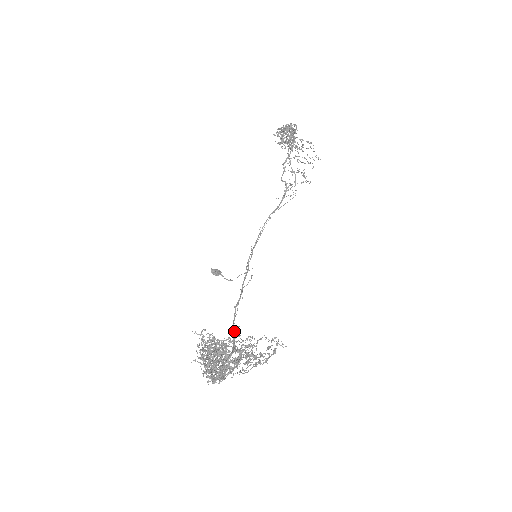
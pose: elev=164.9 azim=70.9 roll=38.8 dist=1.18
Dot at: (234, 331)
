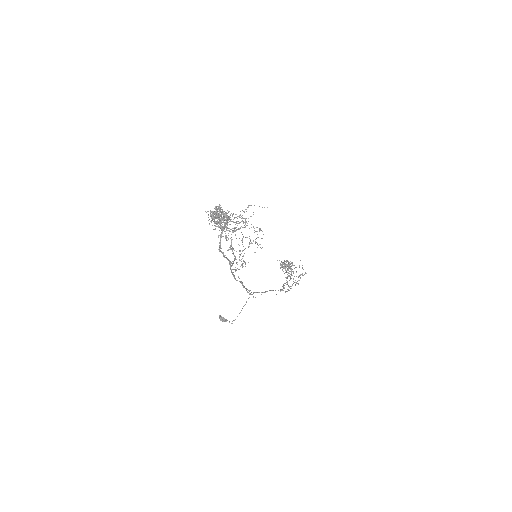
Dot at: (232, 272)
